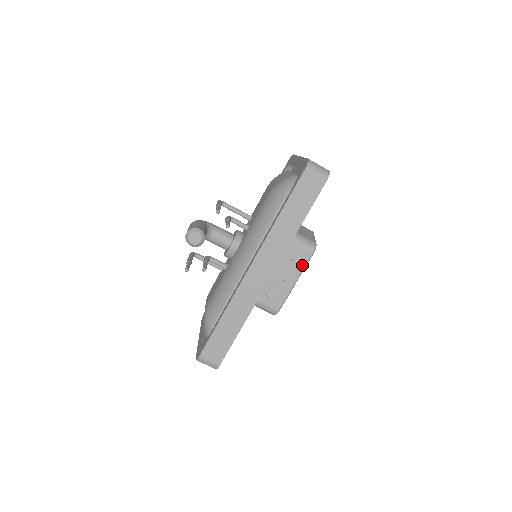
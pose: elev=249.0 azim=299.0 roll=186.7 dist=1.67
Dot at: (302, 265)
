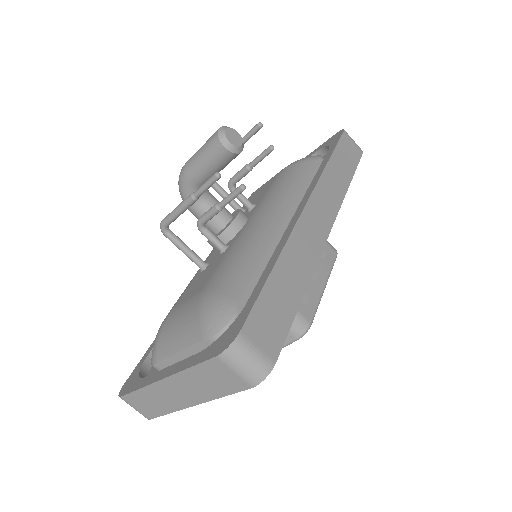
Dot at: (329, 265)
